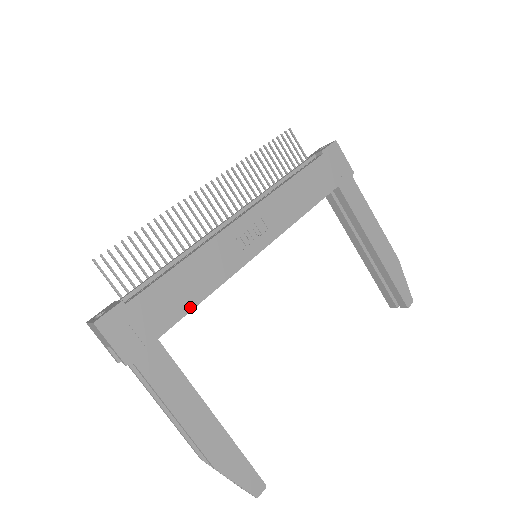
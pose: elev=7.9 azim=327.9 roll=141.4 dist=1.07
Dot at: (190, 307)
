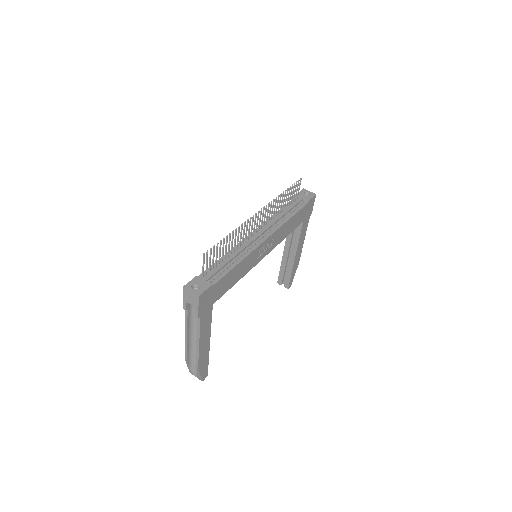
Dot at: (229, 288)
